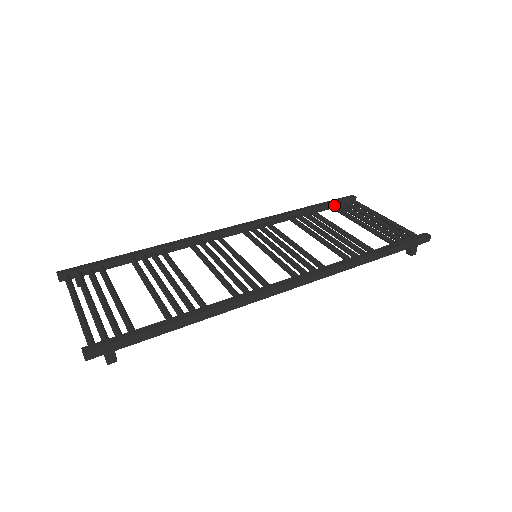
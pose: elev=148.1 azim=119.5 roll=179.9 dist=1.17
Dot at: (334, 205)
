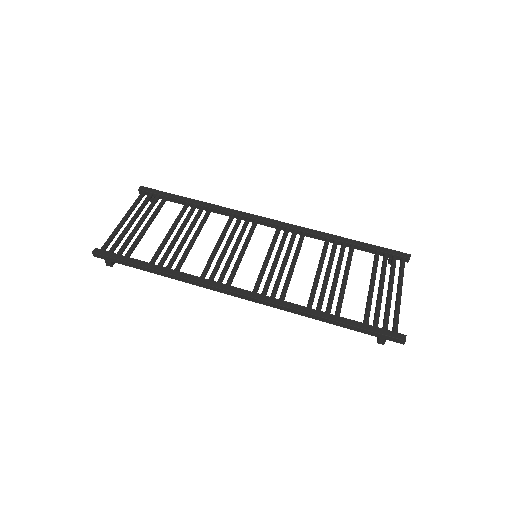
Dot at: (377, 253)
